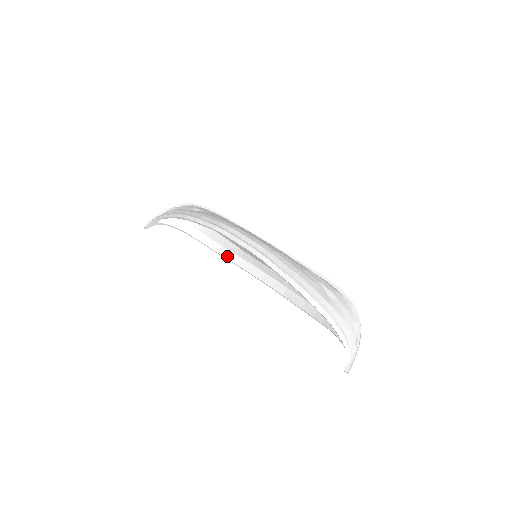
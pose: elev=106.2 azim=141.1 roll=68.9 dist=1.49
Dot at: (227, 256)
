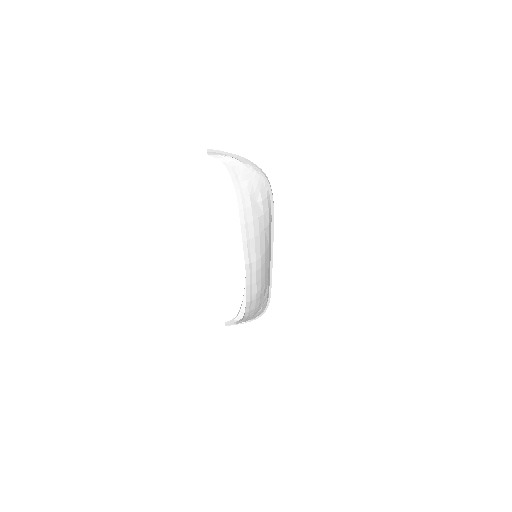
Dot at: occluded
